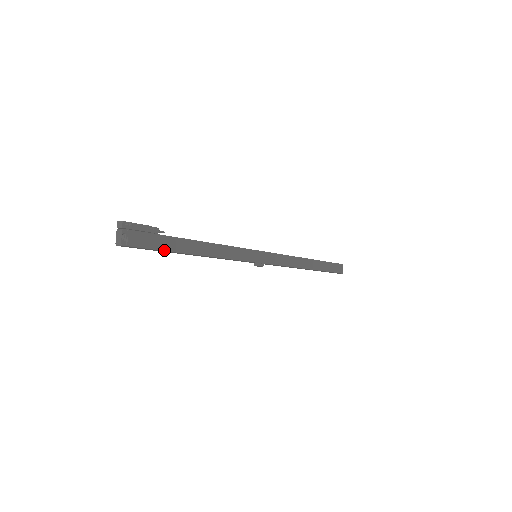
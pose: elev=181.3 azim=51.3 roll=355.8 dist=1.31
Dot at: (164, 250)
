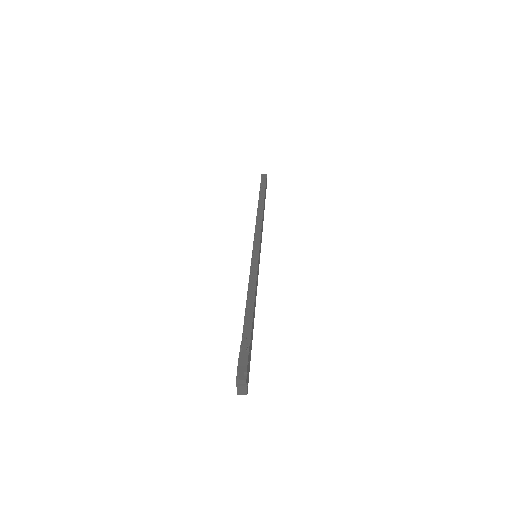
Dot at: occluded
